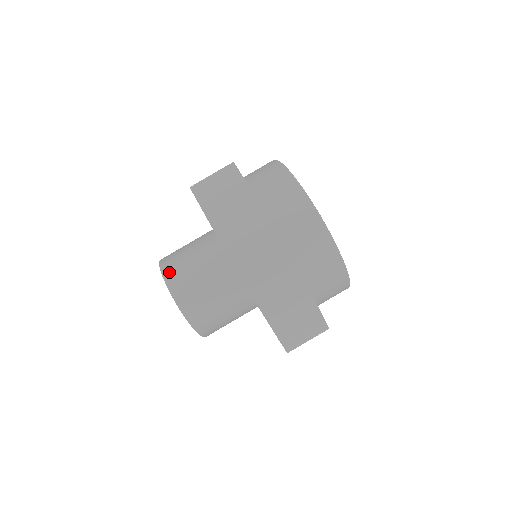
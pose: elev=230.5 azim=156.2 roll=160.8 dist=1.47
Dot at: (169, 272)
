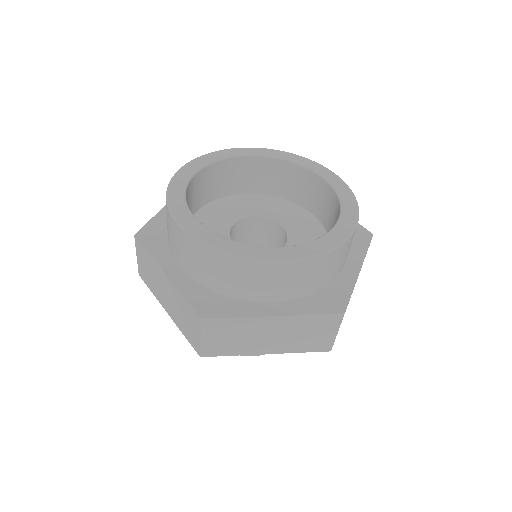
Dot at: occluded
